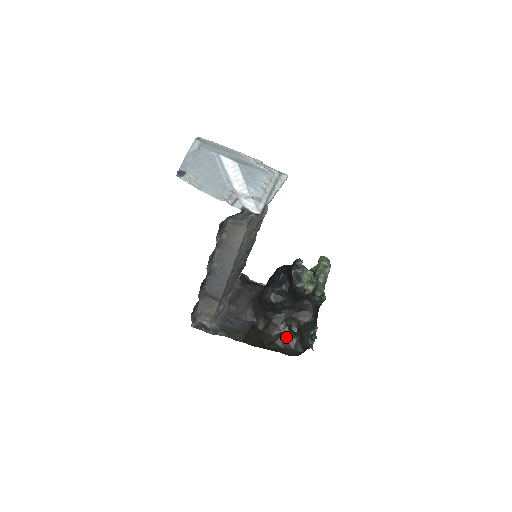
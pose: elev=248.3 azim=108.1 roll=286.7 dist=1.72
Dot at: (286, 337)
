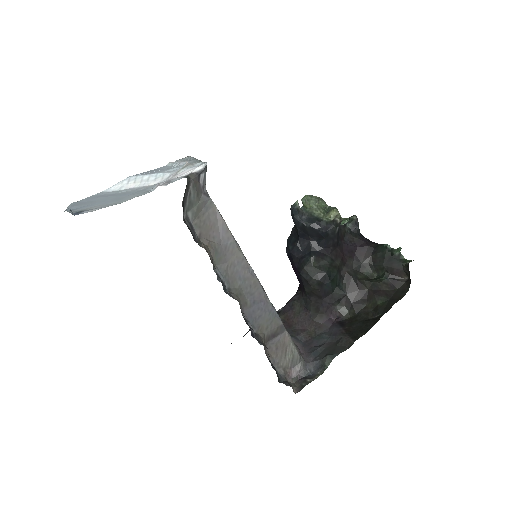
Dot at: (377, 289)
